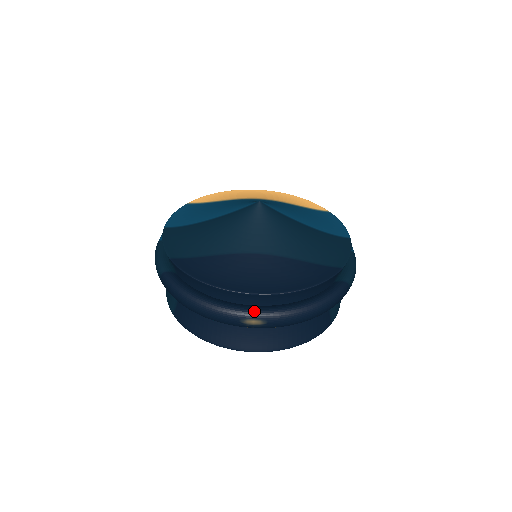
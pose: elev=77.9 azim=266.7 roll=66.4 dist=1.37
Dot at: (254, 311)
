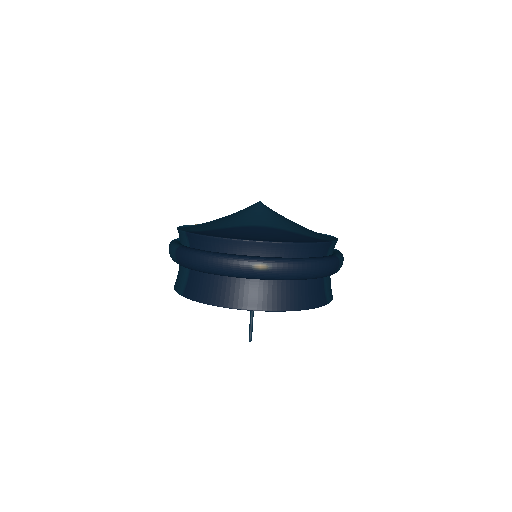
Dot at: (261, 257)
